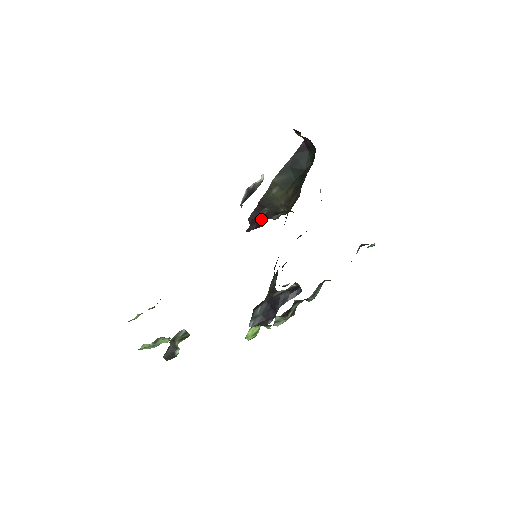
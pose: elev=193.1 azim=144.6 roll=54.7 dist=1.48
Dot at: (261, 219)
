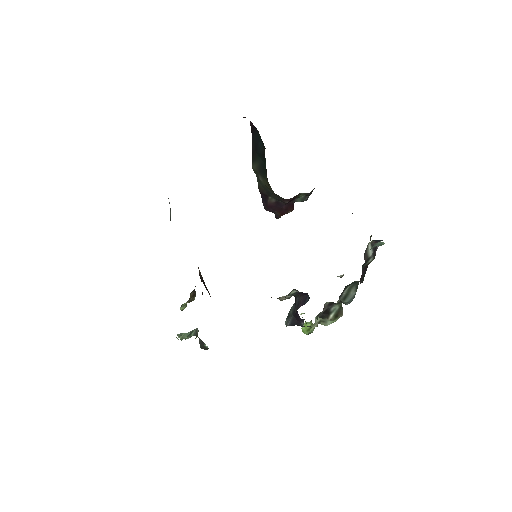
Dot at: (277, 206)
